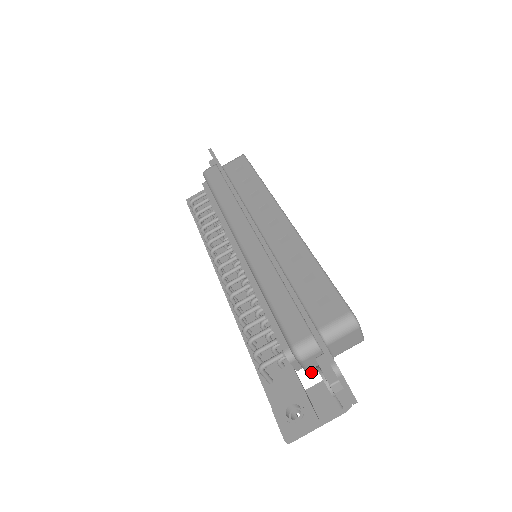
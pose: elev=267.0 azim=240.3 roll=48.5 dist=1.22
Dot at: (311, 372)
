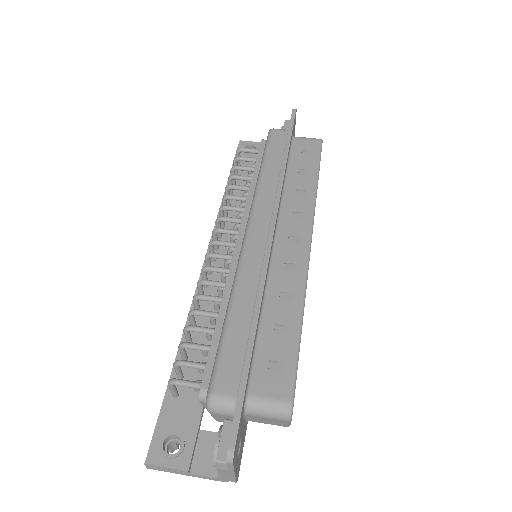
Dot at: (216, 419)
